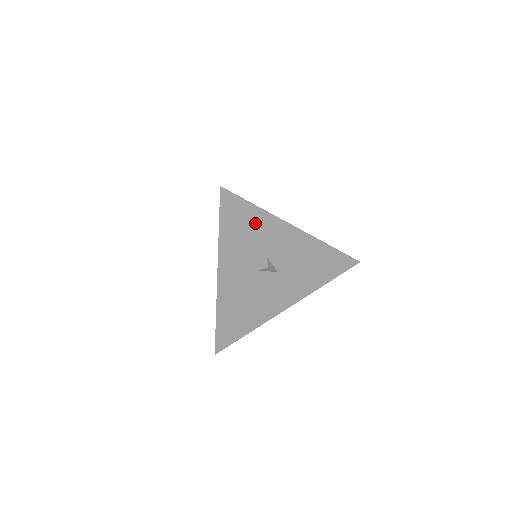
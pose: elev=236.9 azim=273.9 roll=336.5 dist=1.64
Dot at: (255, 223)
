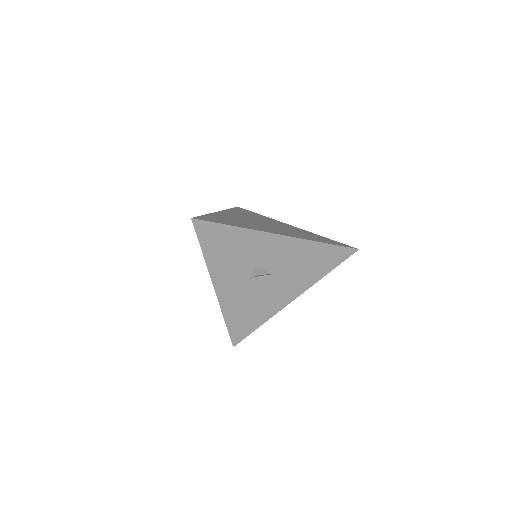
Dot at: (236, 240)
